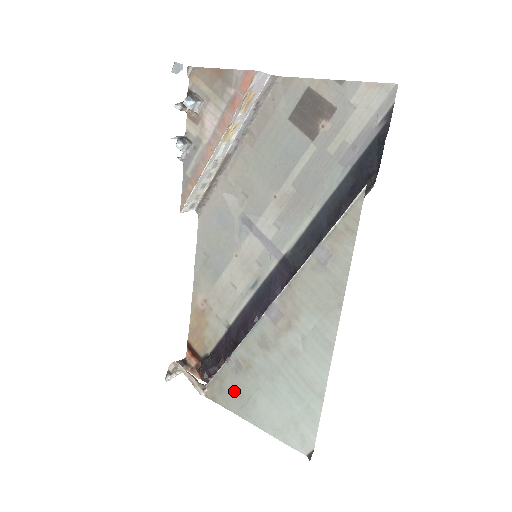
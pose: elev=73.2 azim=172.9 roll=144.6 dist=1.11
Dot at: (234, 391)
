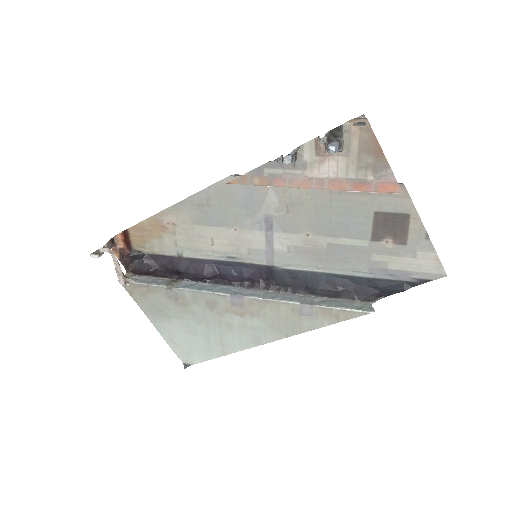
Dot at: (156, 304)
